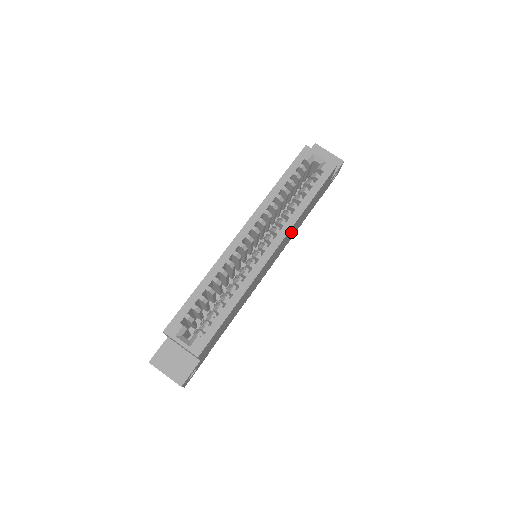
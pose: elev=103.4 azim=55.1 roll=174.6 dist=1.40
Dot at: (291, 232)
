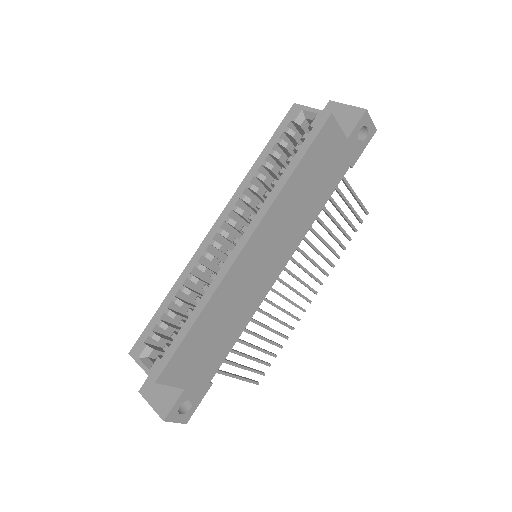
Dot at: (286, 217)
